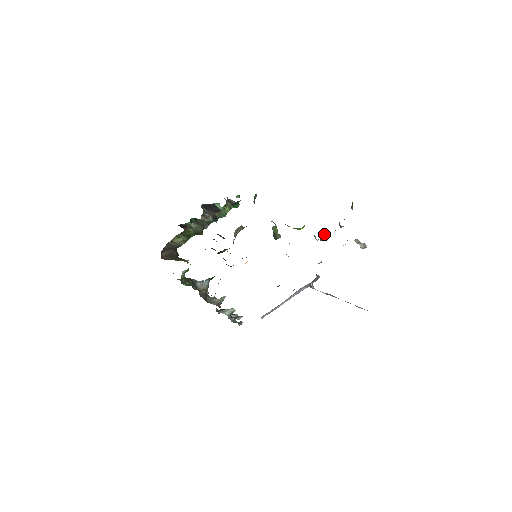
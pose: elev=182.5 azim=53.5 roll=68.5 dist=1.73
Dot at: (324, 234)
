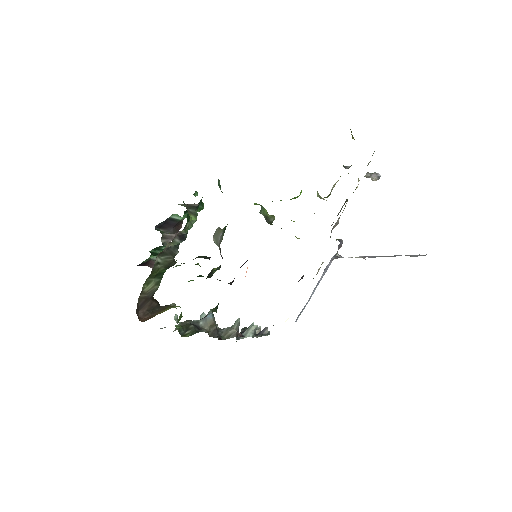
Dot at: occluded
